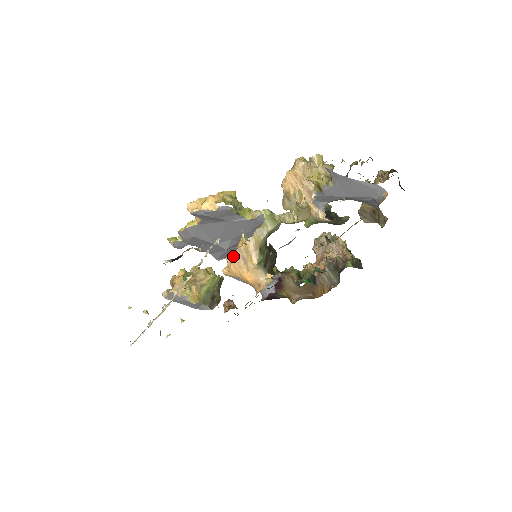
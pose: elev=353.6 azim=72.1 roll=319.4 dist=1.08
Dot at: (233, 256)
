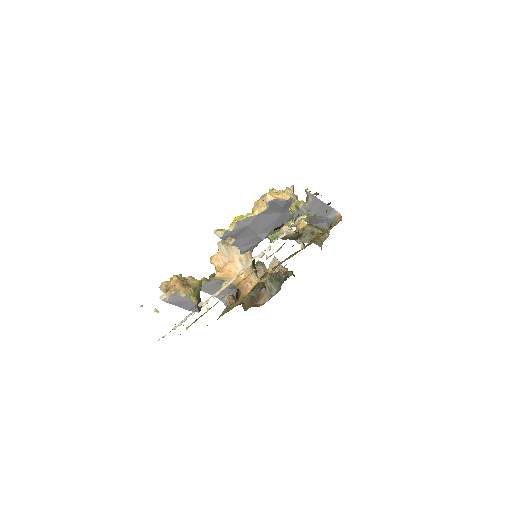
Dot at: (227, 260)
